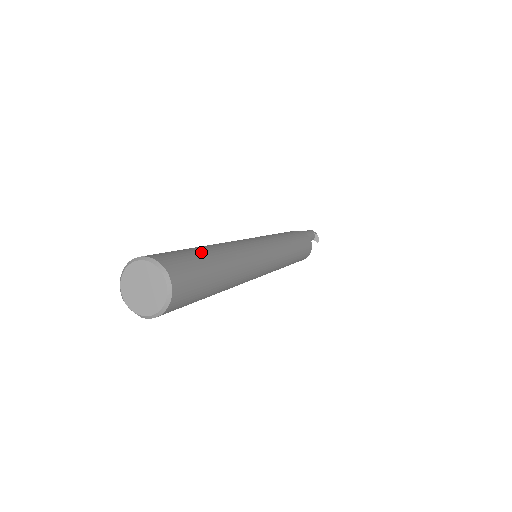
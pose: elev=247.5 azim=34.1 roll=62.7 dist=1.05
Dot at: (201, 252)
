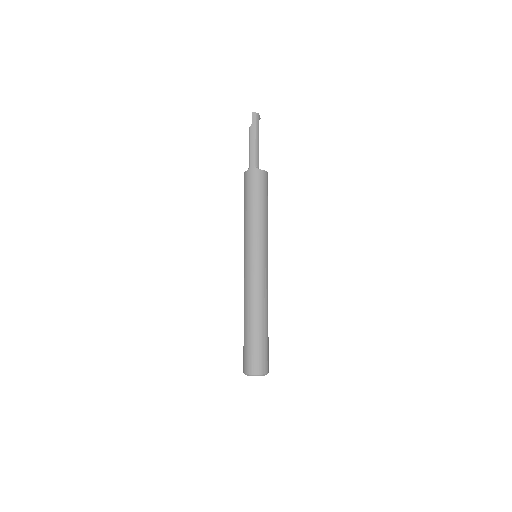
Dot at: (267, 338)
